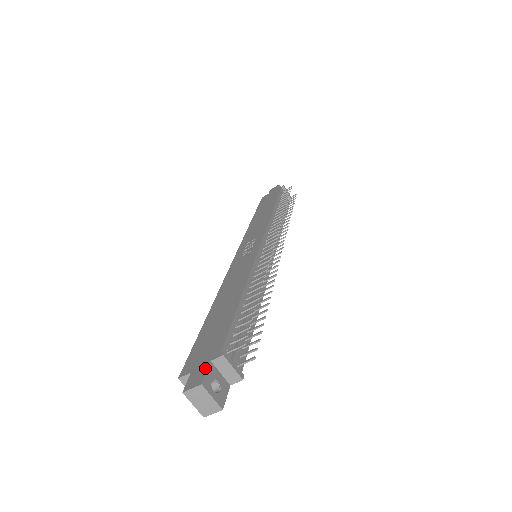
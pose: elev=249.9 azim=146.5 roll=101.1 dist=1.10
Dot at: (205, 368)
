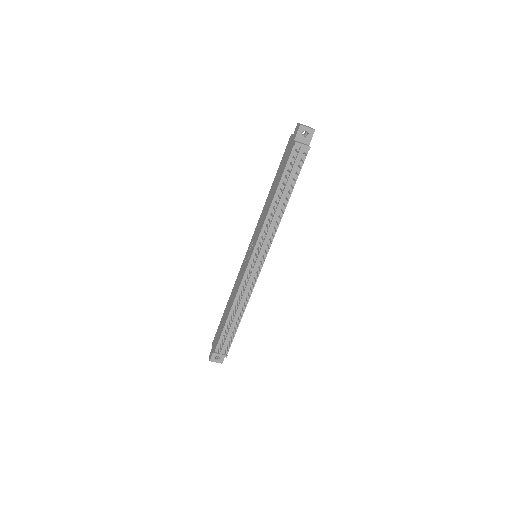
Dot at: (212, 353)
